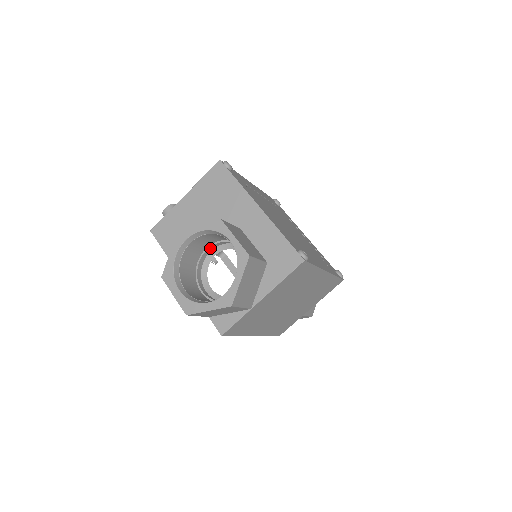
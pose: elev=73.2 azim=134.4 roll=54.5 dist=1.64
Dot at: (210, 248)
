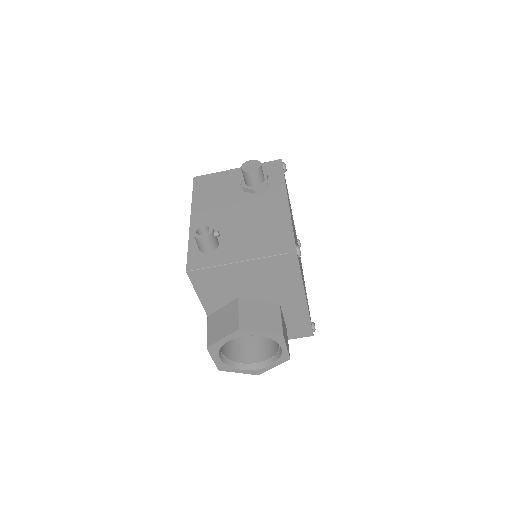
Dot at: occluded
